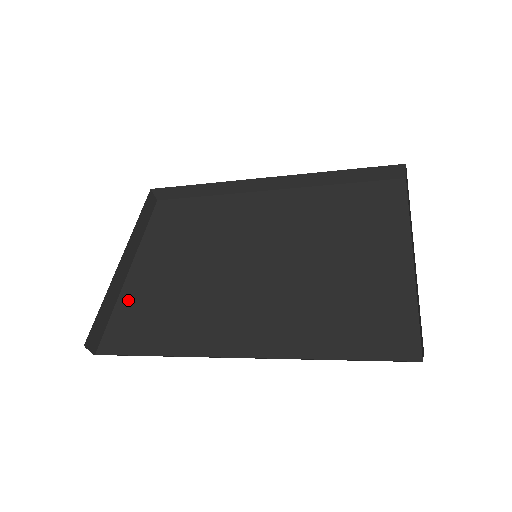
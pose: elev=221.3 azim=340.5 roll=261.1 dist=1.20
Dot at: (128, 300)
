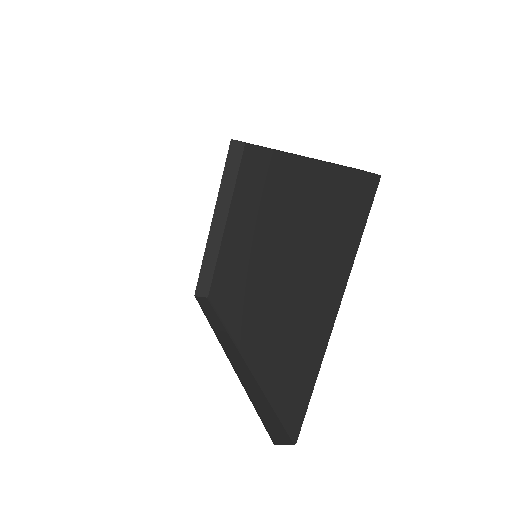
Dot at: (221, 257)
